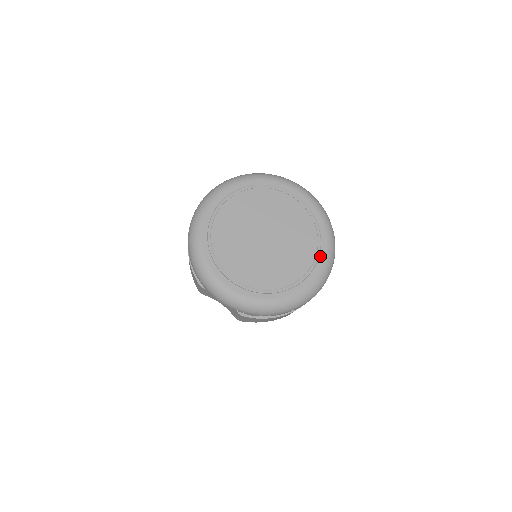
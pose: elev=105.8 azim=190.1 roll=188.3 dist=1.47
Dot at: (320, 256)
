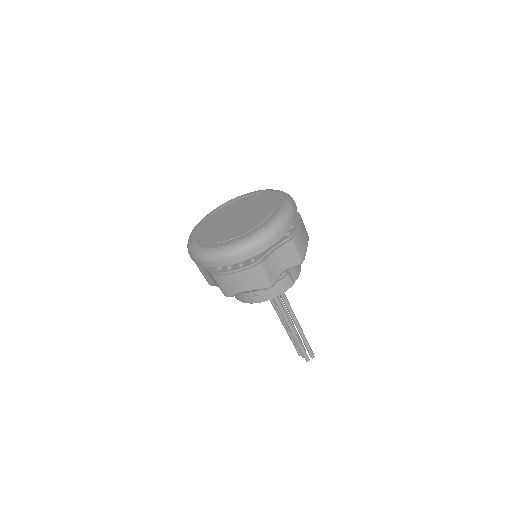
Dot at: (270, 218)
